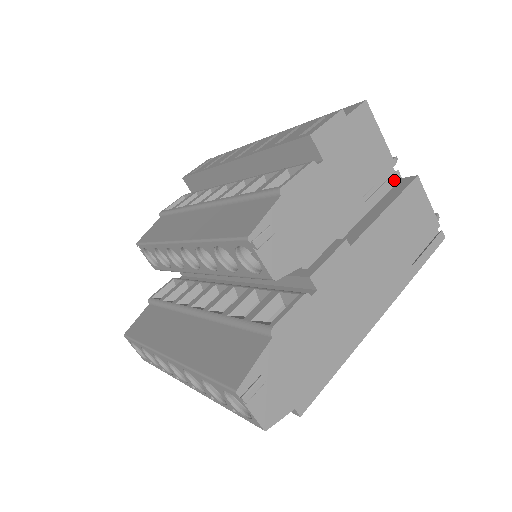
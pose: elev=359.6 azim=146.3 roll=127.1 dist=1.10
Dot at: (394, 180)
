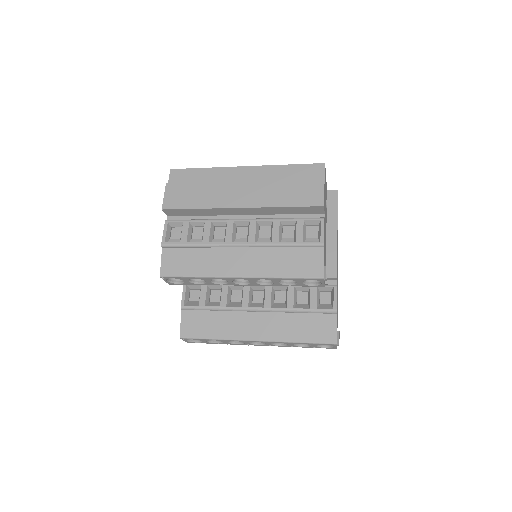
Dot at: (327, 194)
